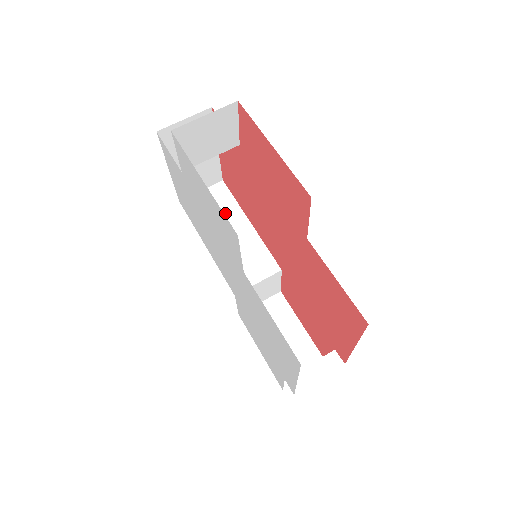
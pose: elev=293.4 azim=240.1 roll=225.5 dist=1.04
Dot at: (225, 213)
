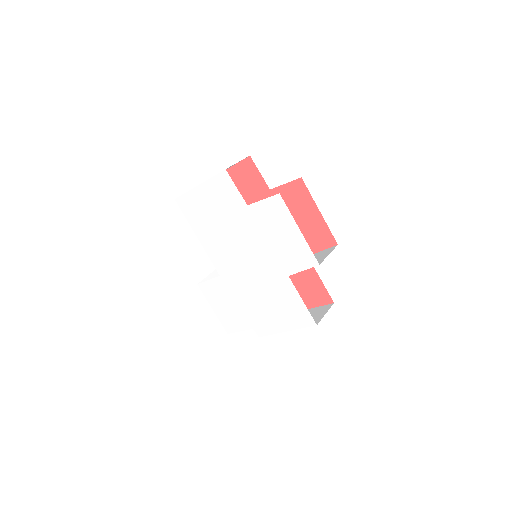
Dot at: occluded
